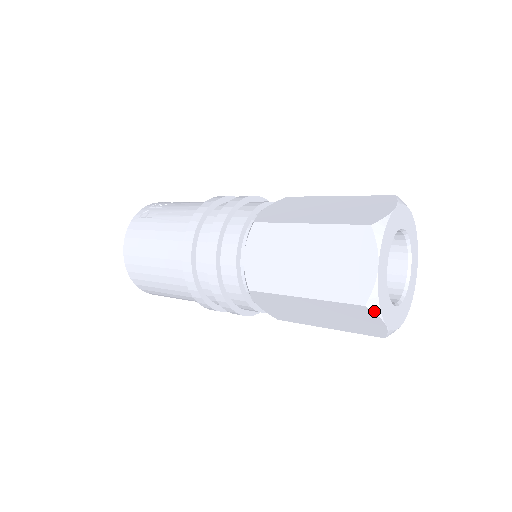
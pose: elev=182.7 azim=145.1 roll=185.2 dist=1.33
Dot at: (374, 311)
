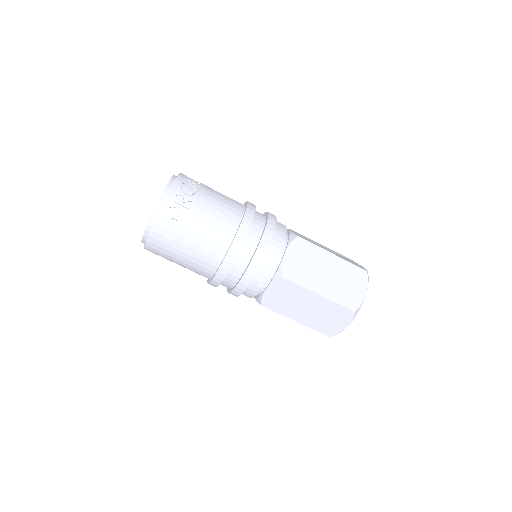
Dot at: occluded
